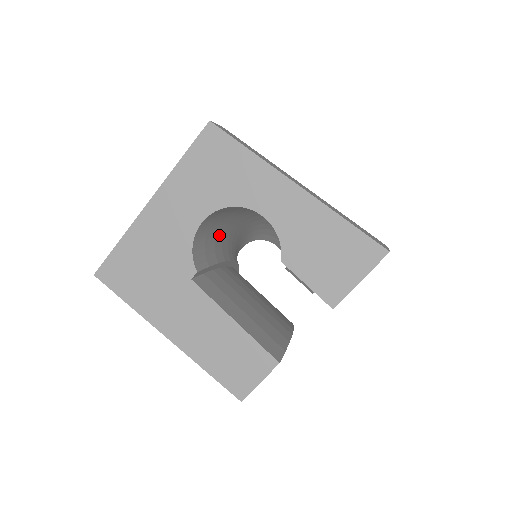
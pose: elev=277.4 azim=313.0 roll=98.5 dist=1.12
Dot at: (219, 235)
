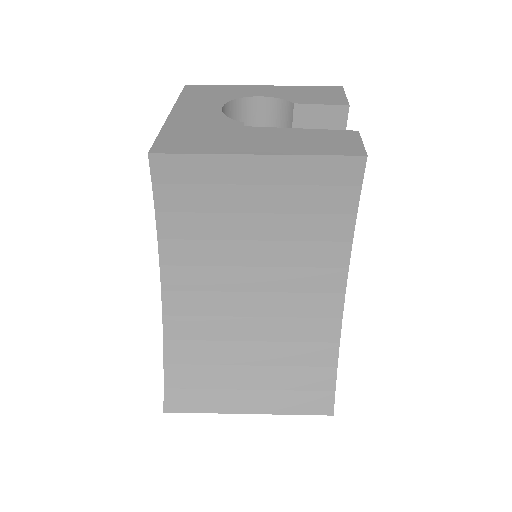
Dot at: occluded
